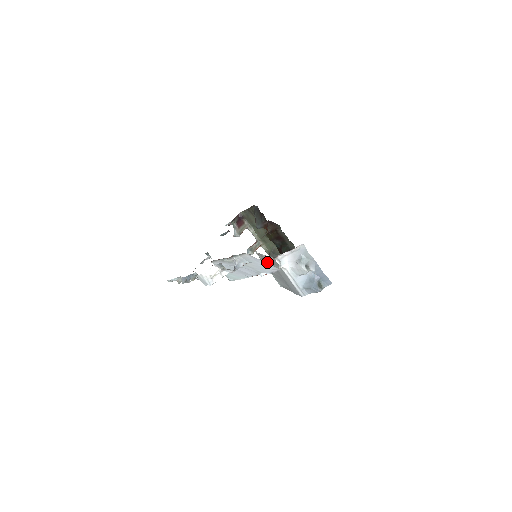
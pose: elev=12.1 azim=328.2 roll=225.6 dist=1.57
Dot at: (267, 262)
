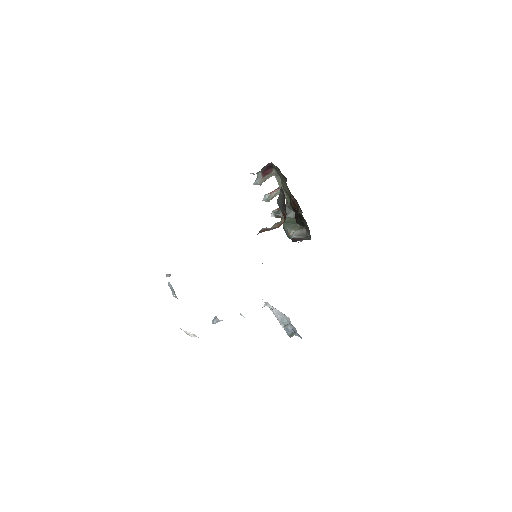
Dot at: occluded
